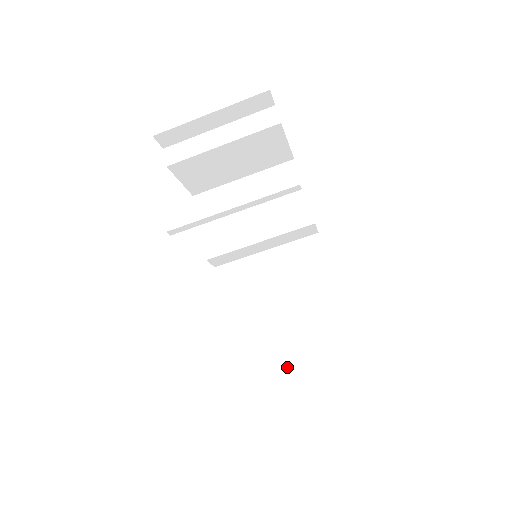
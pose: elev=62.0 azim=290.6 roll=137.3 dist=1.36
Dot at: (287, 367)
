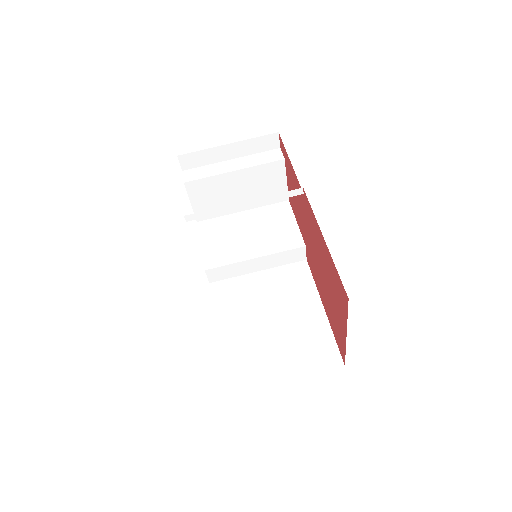
Dot at: (274, 368)
